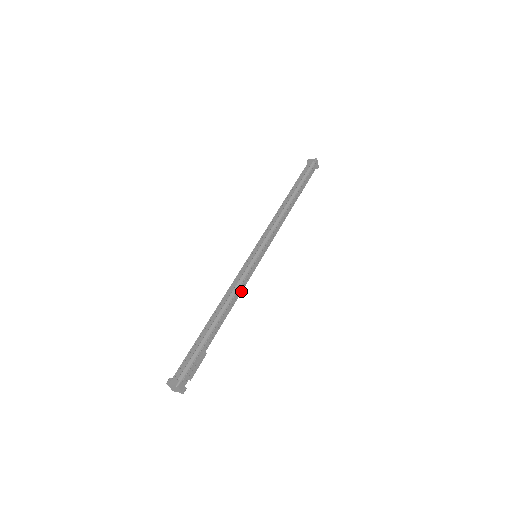
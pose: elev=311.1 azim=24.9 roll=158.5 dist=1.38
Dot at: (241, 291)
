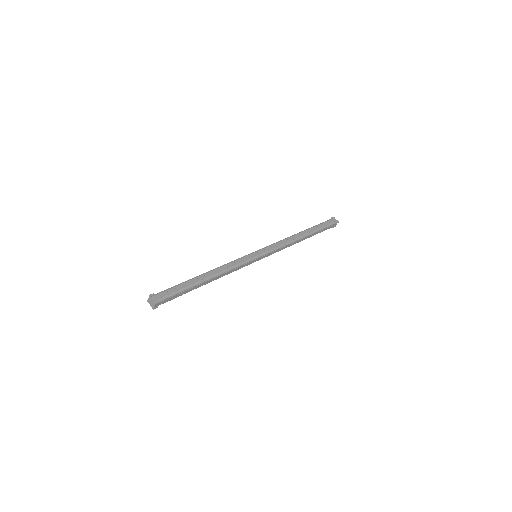
Dot at: (231, 272)
